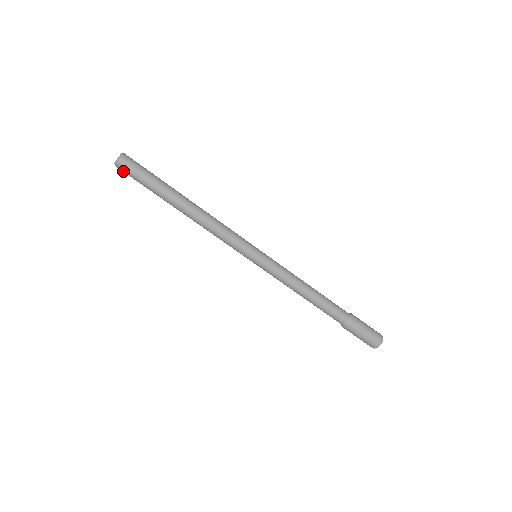
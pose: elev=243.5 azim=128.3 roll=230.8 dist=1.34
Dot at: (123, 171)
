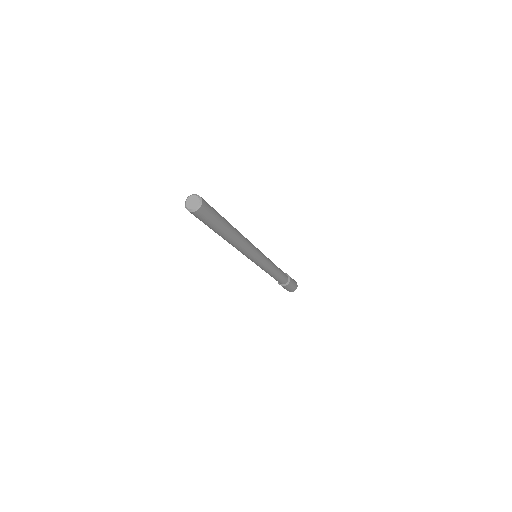
Dot at: occluded
